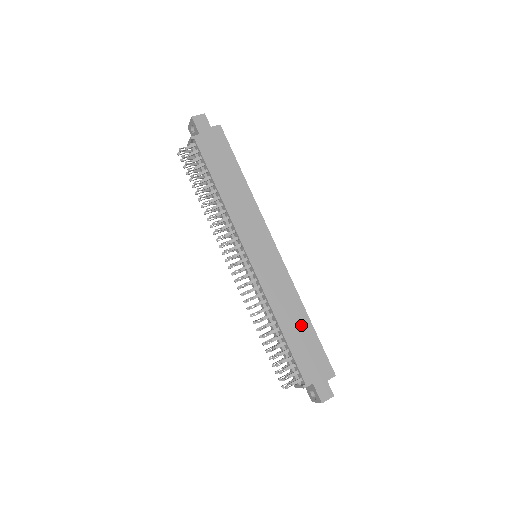
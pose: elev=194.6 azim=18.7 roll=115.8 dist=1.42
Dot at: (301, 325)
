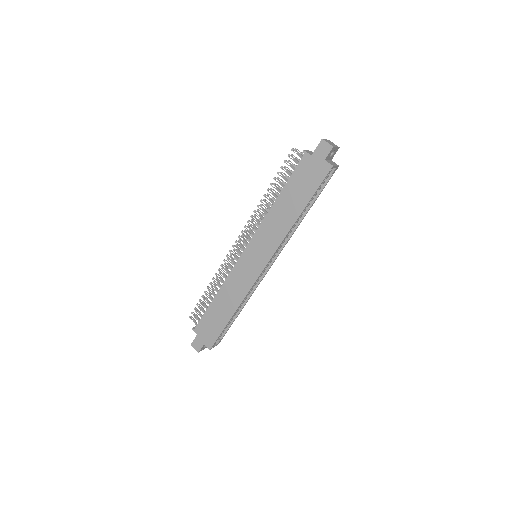
Dot at: (225, 312)
